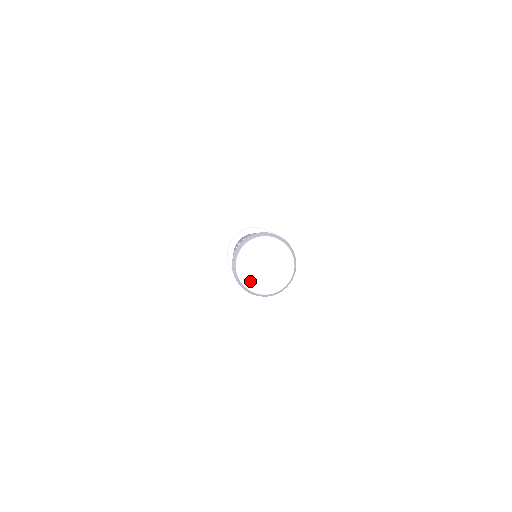
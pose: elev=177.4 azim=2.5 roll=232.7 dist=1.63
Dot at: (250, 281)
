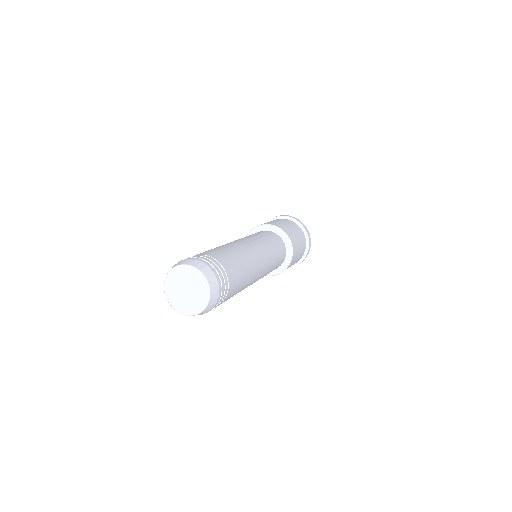
Dot at: (170, 290)
